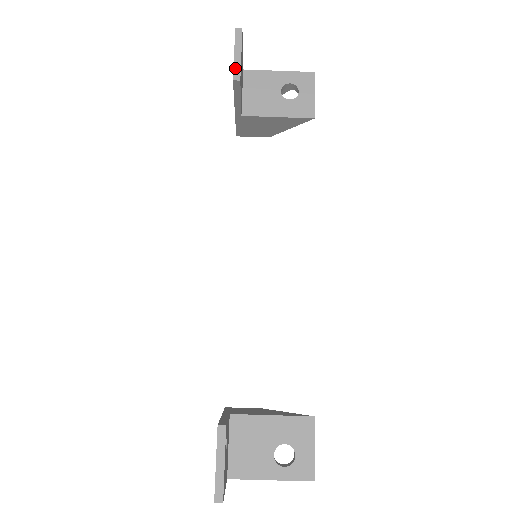
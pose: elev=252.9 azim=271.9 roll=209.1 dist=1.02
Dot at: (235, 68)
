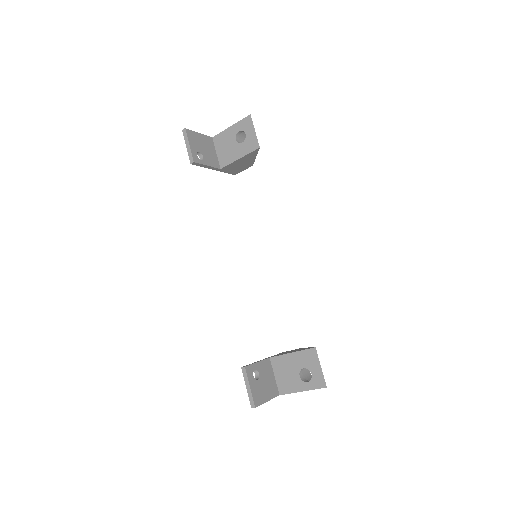
Dot at: (189, 156)
